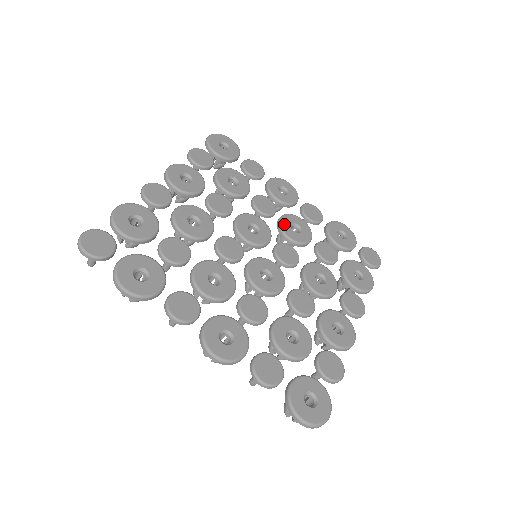
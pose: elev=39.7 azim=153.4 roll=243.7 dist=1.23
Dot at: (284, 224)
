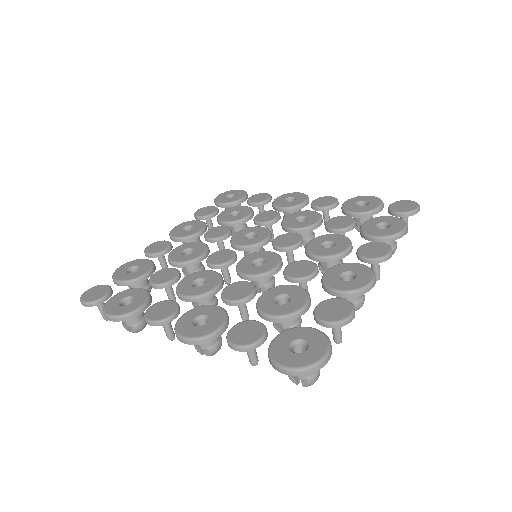
Dot at: (287, 221)
